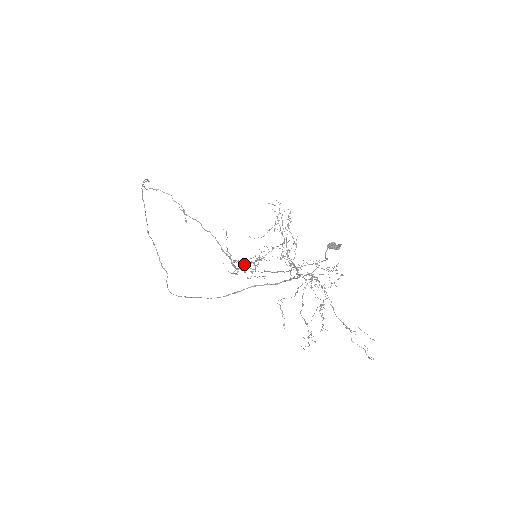
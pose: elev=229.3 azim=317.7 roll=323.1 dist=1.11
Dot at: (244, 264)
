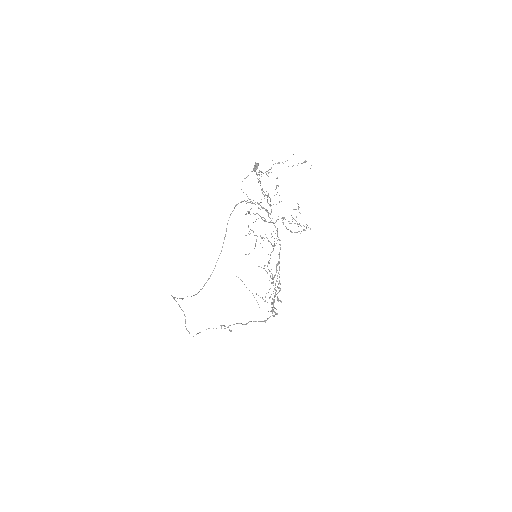
Dot at: occluded
